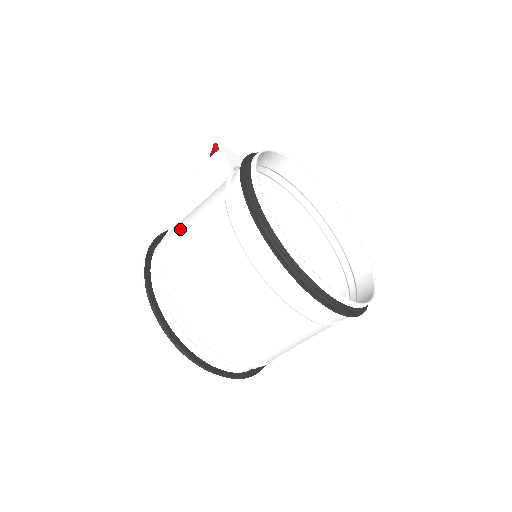
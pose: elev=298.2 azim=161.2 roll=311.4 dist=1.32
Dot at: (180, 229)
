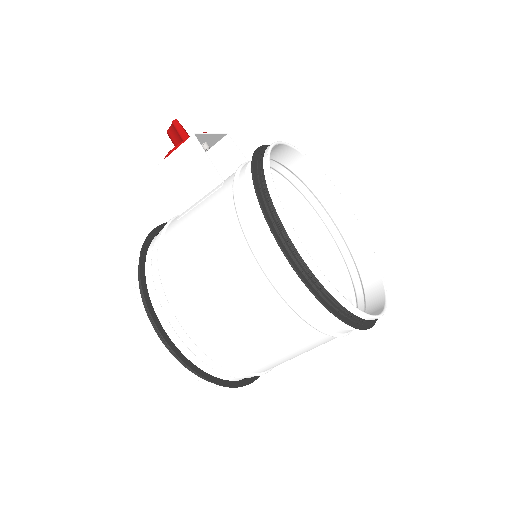
Dot at: (182, 263)
